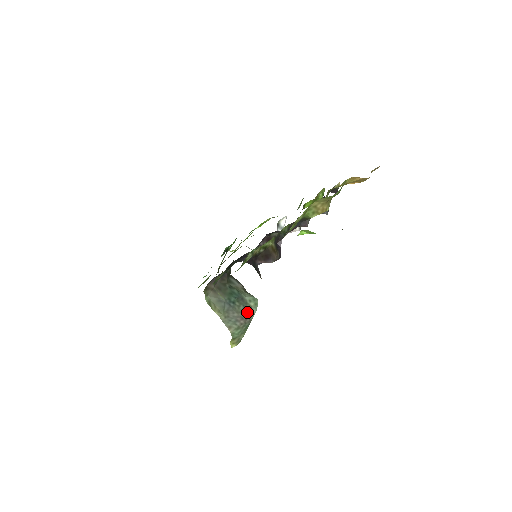
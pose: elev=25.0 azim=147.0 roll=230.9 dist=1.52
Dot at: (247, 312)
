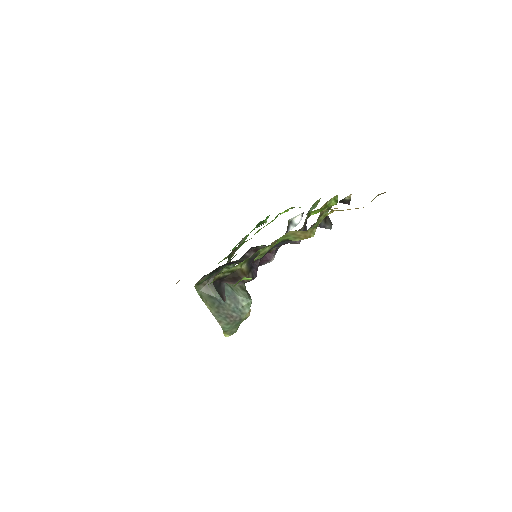
Dot at: (238, 311)
